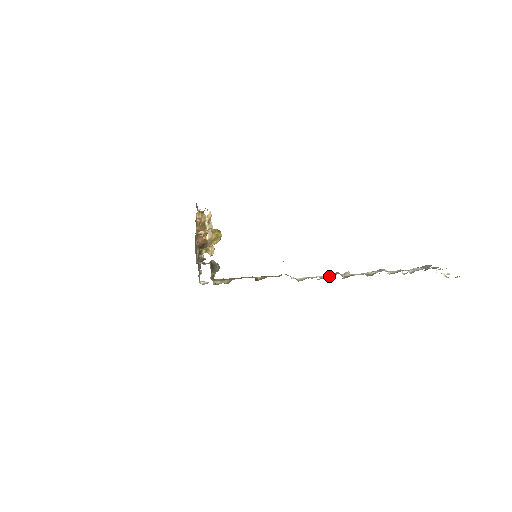
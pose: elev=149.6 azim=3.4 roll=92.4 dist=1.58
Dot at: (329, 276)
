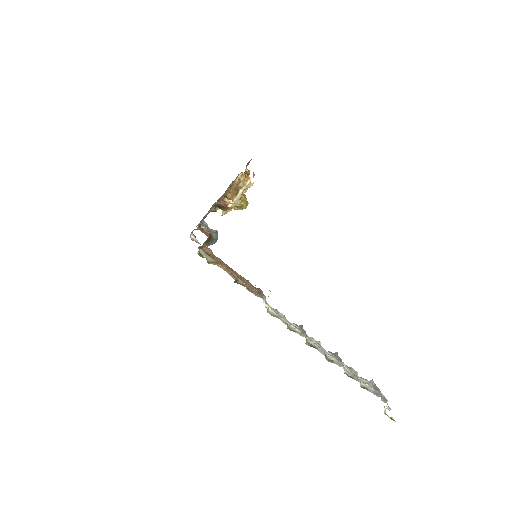
Dot at: (296, 331)
